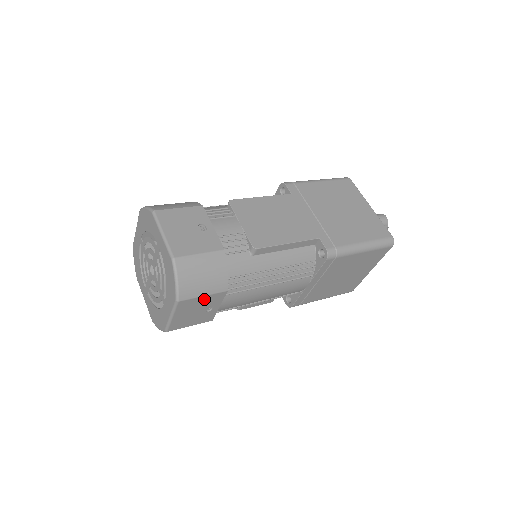
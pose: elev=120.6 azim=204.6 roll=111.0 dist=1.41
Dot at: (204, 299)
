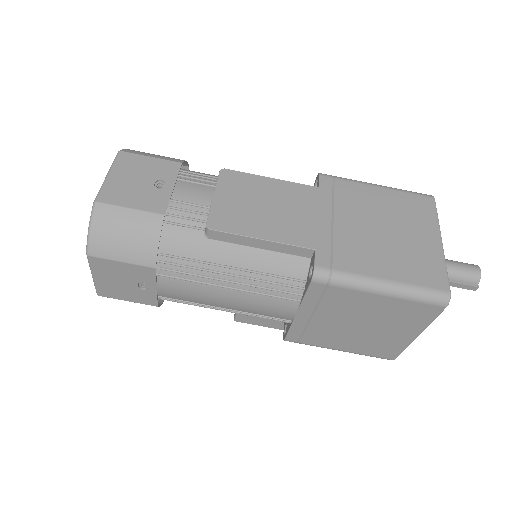
Dot at: (126, 267)
